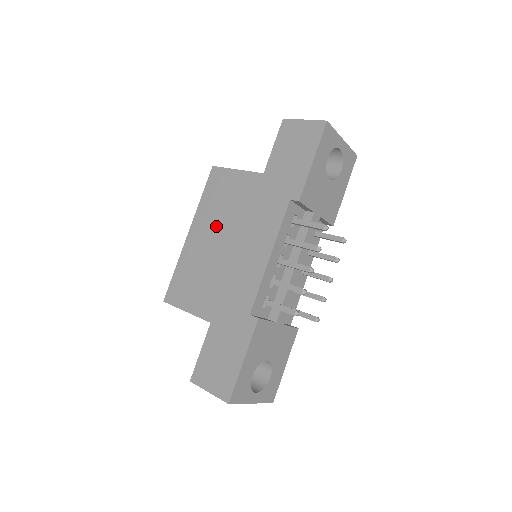
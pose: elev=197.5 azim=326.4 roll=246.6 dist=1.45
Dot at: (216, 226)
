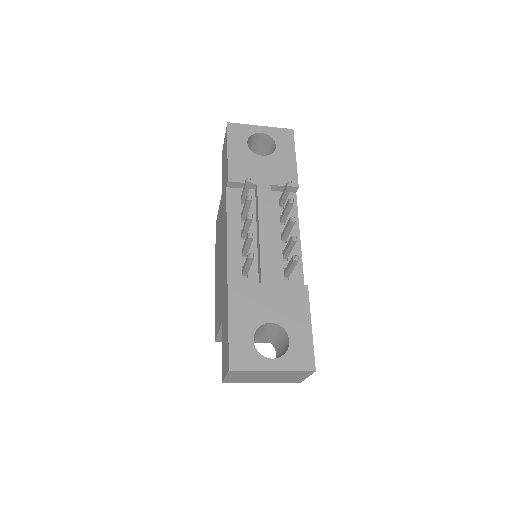
Dot at: (218, 255)
